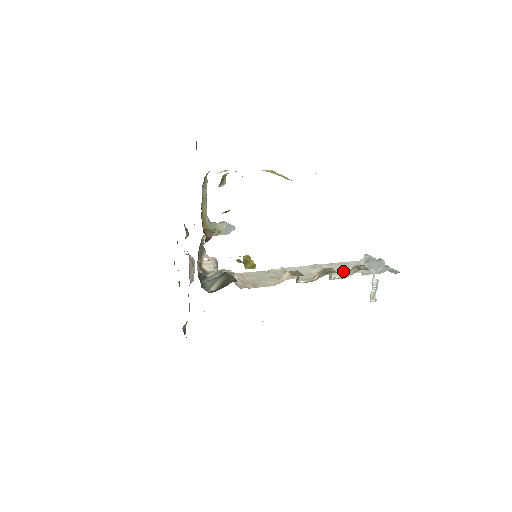
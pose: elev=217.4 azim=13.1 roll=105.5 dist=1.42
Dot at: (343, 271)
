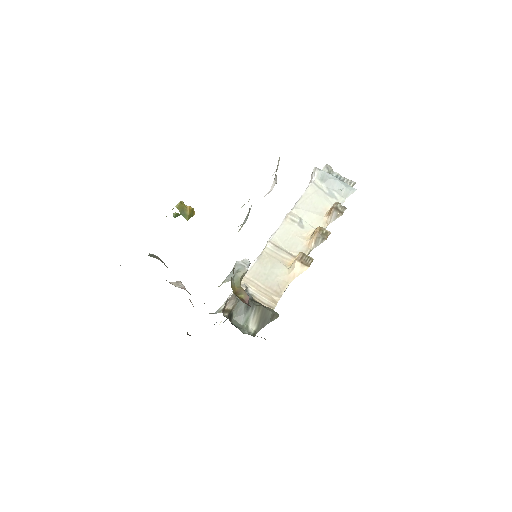
Dot at: (320, 214)
